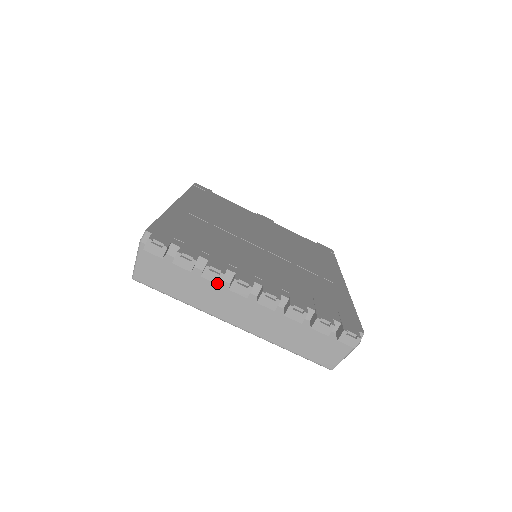
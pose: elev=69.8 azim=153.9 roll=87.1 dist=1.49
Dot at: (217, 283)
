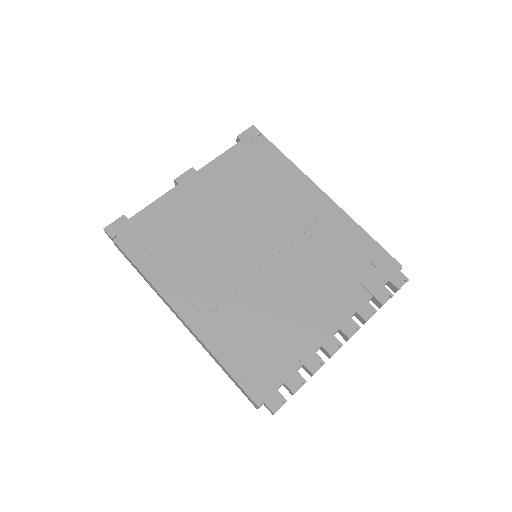
Dot at: occluded
